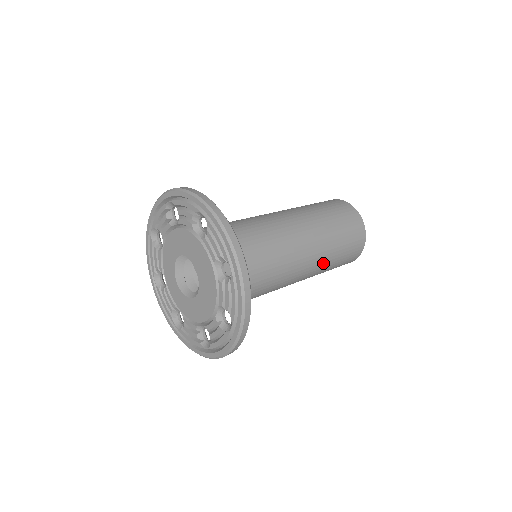
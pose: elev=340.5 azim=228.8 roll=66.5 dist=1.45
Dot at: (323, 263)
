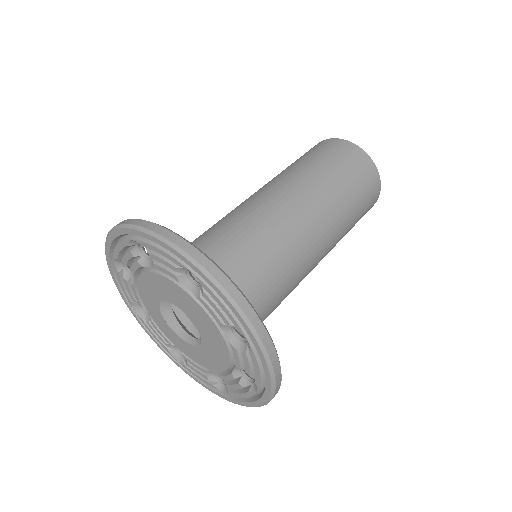
Dot at: (338, 241)
